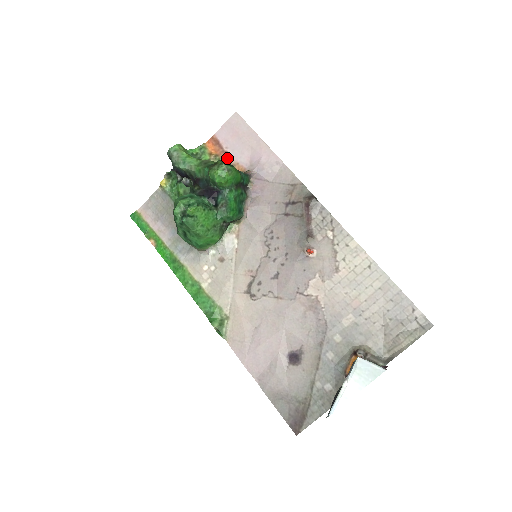
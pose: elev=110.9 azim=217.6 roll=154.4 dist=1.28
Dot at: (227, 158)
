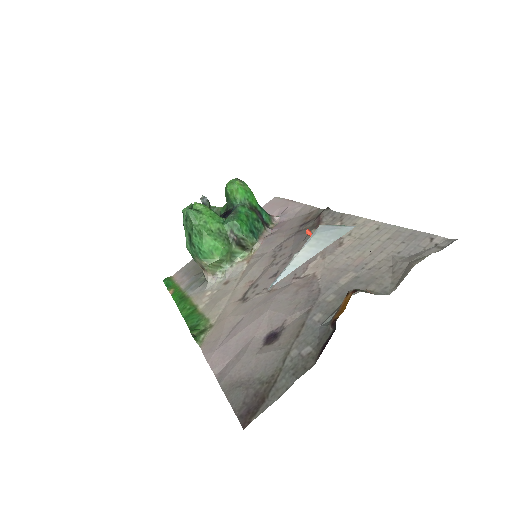
Dot at: occluded
